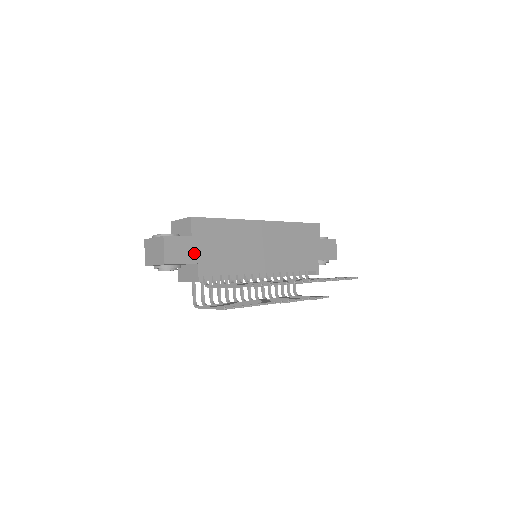
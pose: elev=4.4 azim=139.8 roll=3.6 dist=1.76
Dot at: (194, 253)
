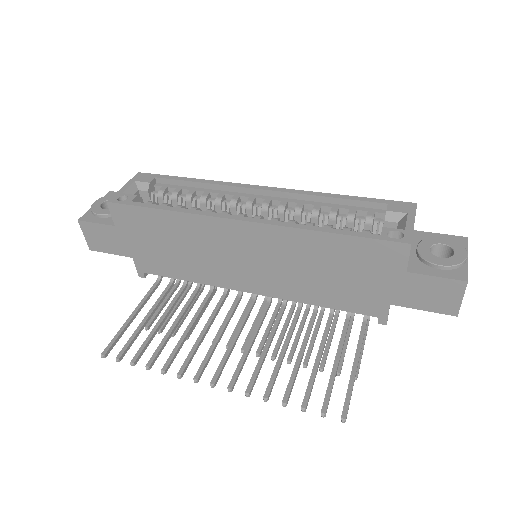
Dot at: (124, 245)
